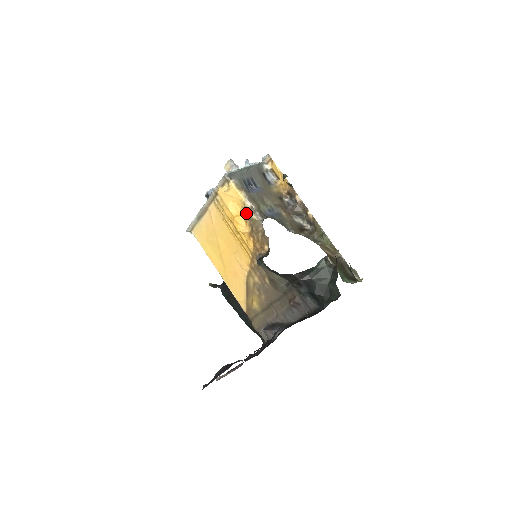
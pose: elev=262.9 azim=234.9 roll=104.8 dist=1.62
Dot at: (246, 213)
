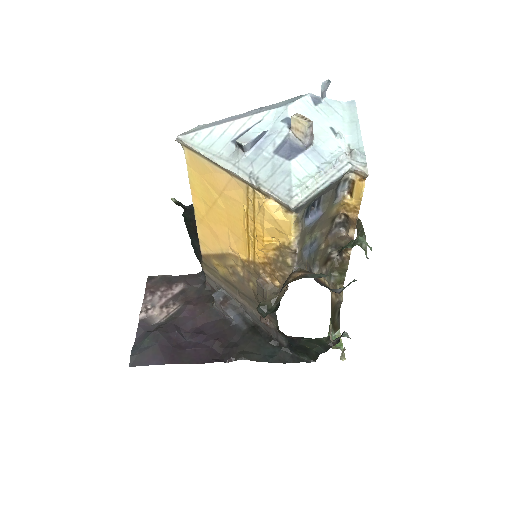
Dot at: (283, 249)
